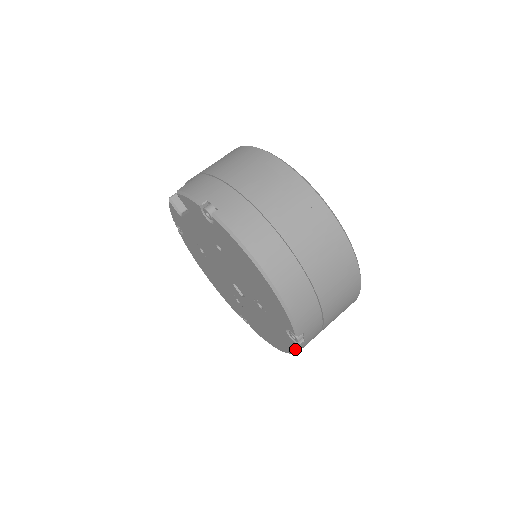
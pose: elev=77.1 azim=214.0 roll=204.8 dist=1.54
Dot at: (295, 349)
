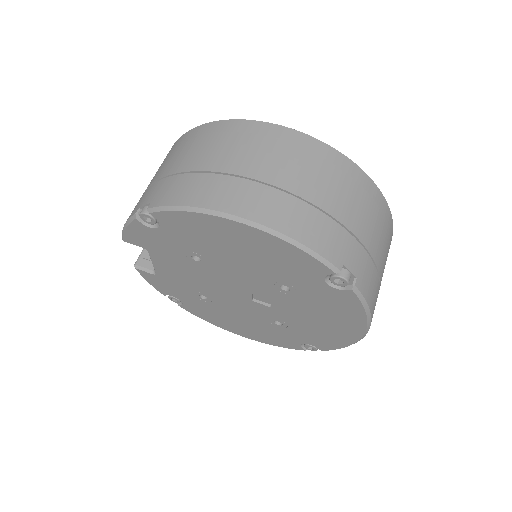
Dot at: (359, 303)
